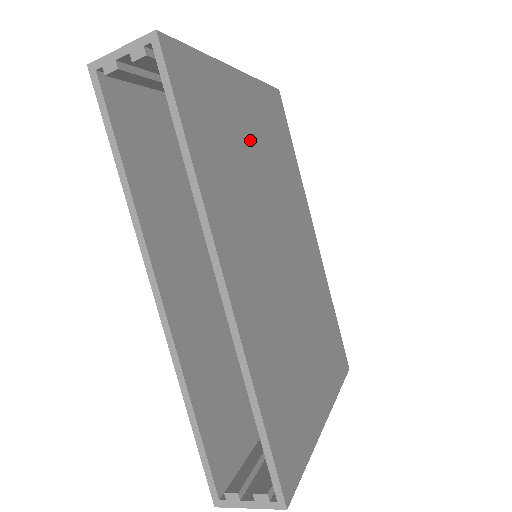
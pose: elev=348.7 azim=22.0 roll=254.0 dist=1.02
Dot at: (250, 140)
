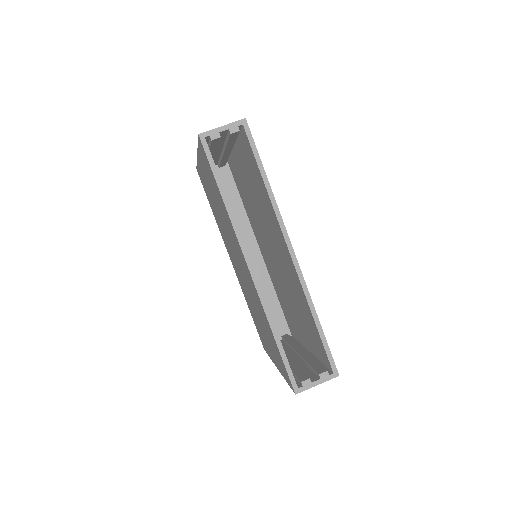
Dot at: occluded
